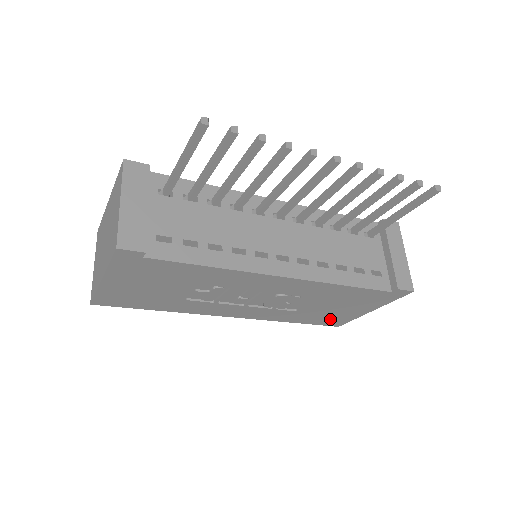
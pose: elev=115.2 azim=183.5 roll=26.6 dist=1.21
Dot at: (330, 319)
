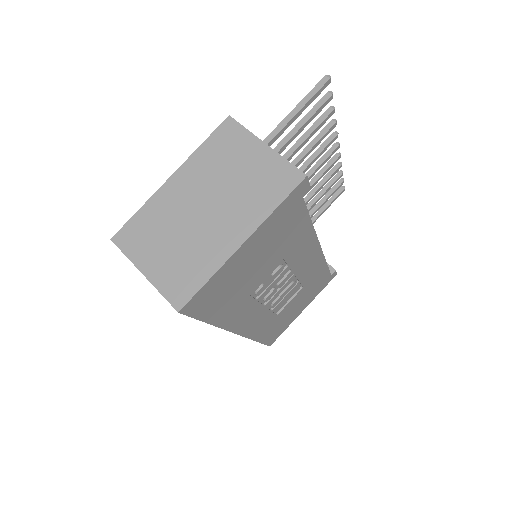
Dot at: (278, 330)
